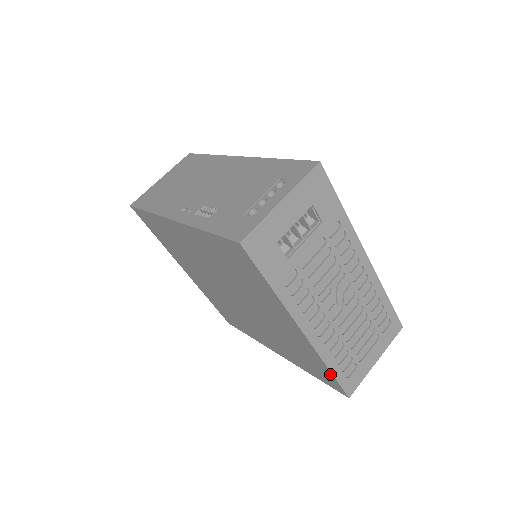
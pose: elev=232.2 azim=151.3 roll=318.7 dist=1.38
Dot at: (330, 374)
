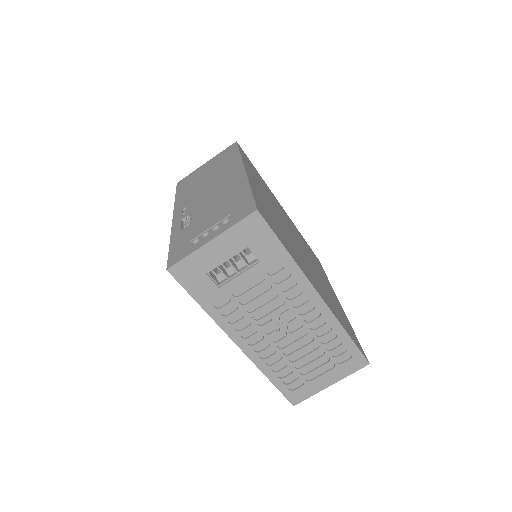
Dot at: (273, 382)
